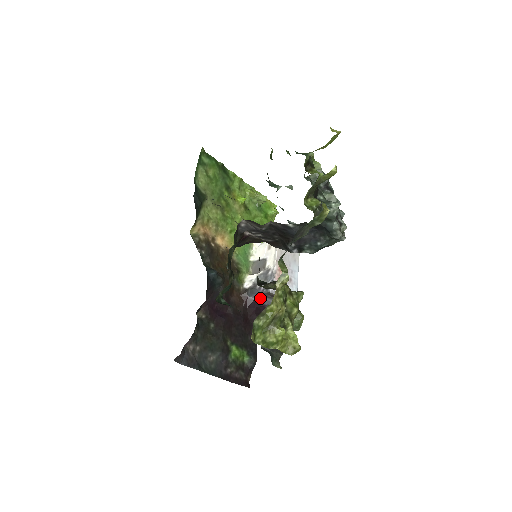
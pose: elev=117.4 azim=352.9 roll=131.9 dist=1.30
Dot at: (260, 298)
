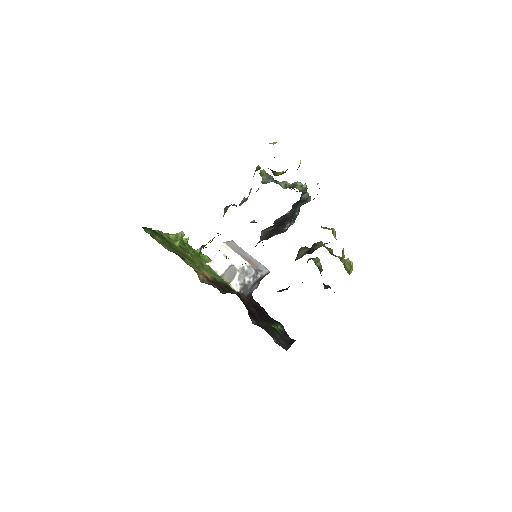
Dot at: (251, 289)
